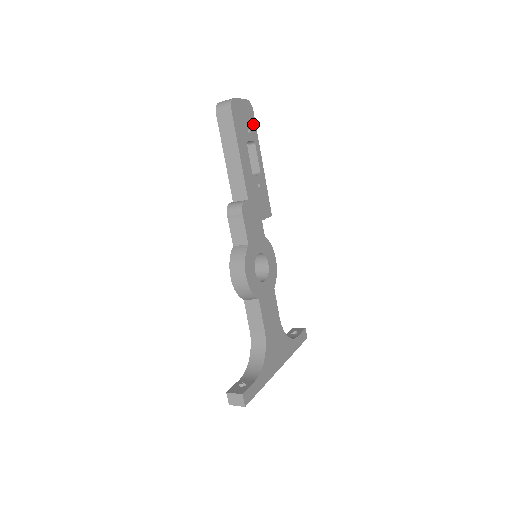
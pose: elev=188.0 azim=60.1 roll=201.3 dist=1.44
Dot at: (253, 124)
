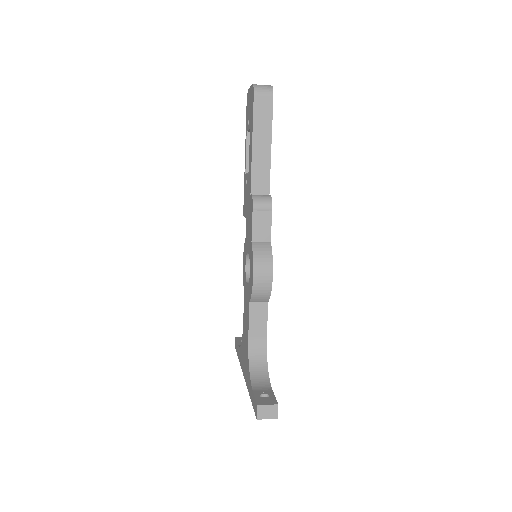
Dot at: occluded
